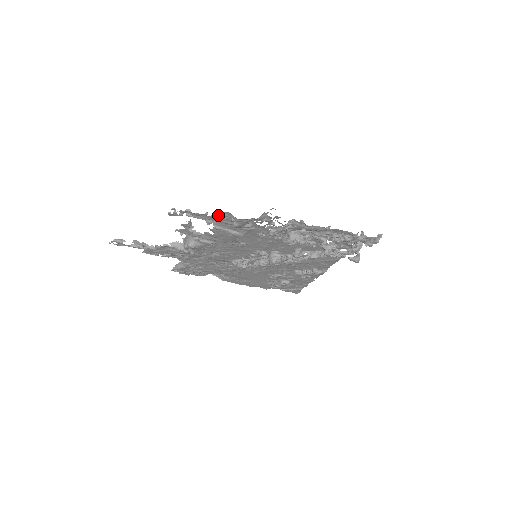
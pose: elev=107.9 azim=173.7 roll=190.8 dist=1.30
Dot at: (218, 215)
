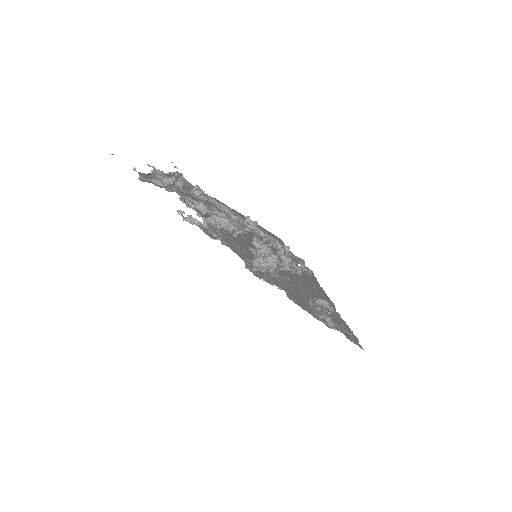
Dot at: occluded
